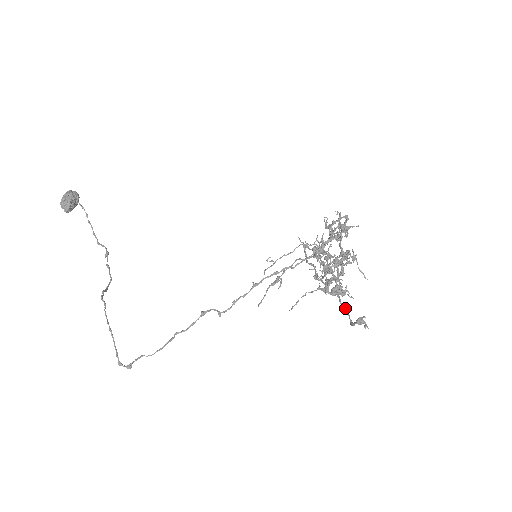
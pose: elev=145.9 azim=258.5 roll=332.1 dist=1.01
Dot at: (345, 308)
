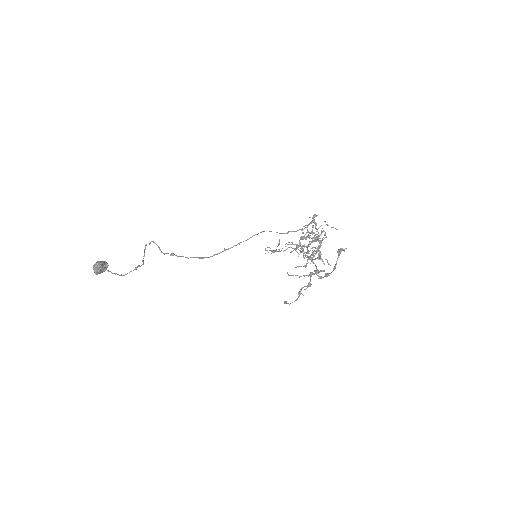
Dot at: (327, 273)
